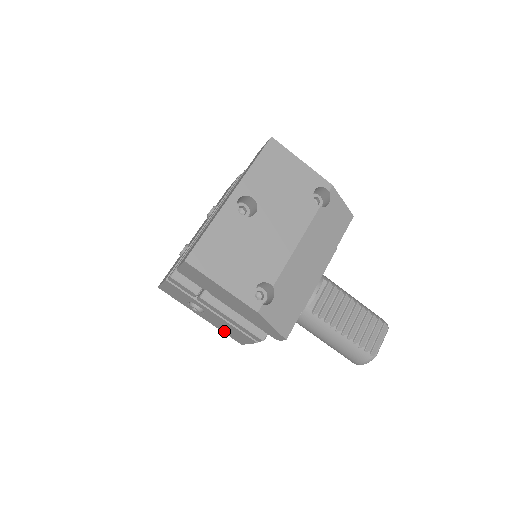
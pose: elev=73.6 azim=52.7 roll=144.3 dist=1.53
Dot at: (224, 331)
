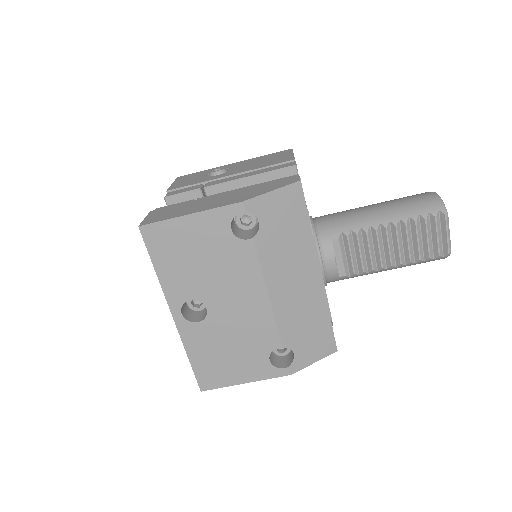
Dot at: occluded
